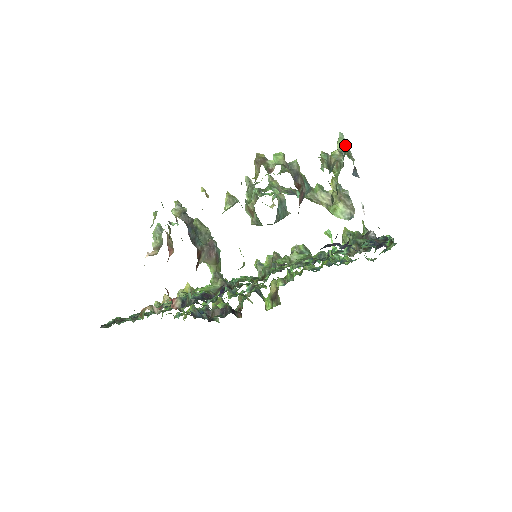
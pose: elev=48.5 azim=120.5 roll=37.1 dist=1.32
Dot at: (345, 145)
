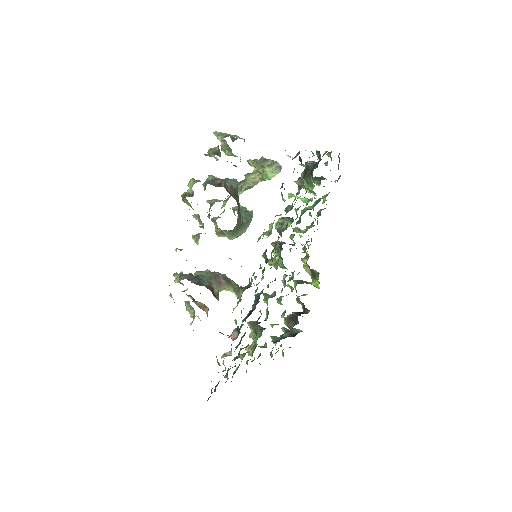
Dot at: (222, 135)
